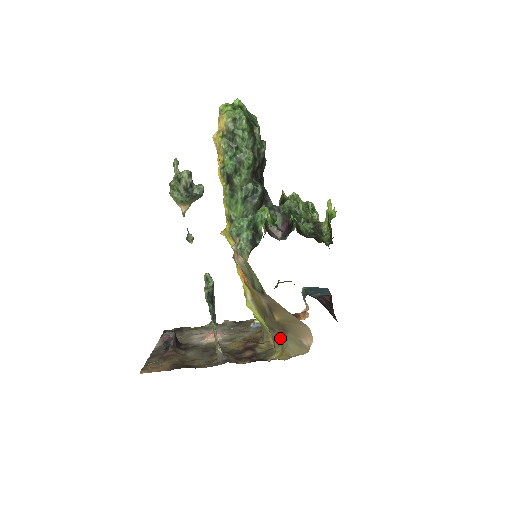
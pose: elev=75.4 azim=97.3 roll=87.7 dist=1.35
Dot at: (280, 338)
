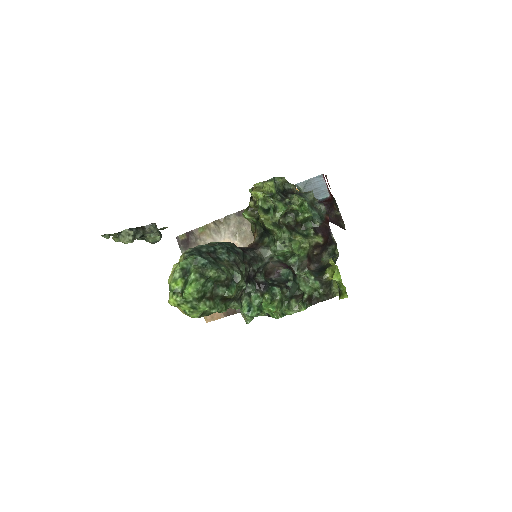
Dot at: occluded
